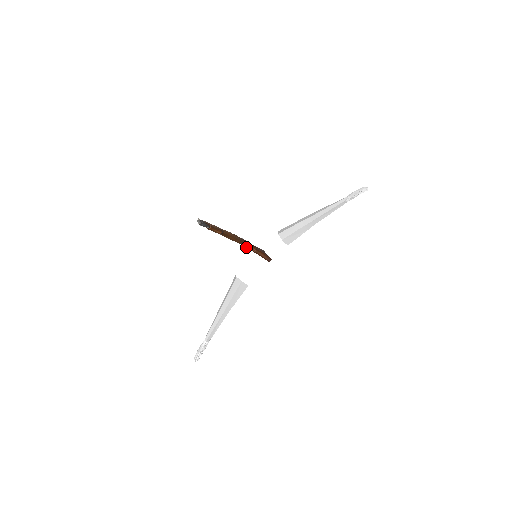
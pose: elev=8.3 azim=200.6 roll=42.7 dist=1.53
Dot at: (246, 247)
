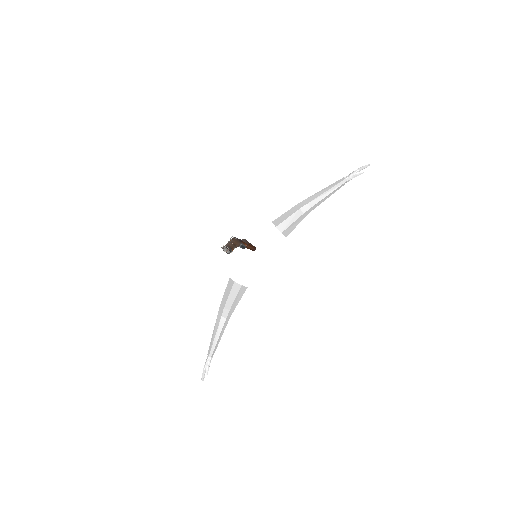
Dot at: (243, 248)
